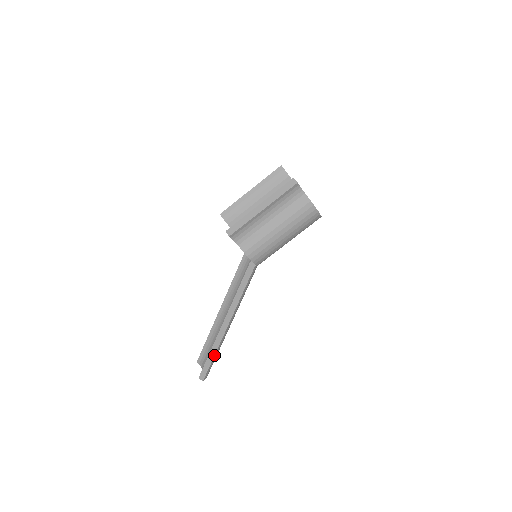
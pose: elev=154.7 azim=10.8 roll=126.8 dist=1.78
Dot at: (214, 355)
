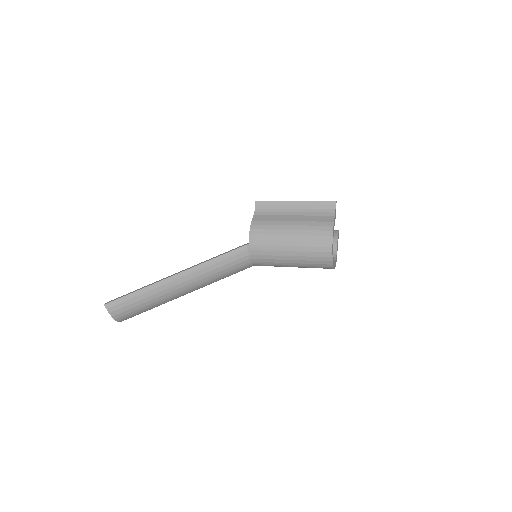
Dot at: (139, 289)
